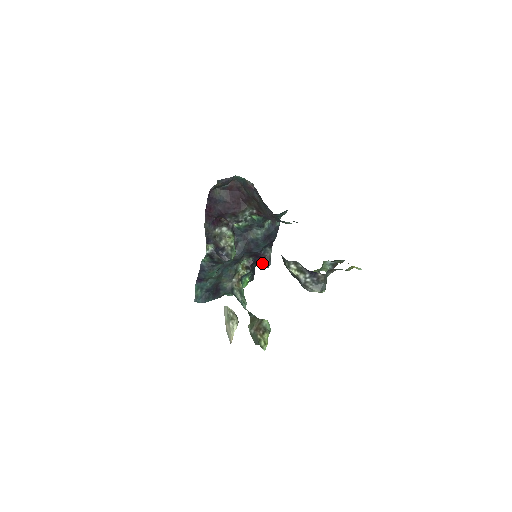
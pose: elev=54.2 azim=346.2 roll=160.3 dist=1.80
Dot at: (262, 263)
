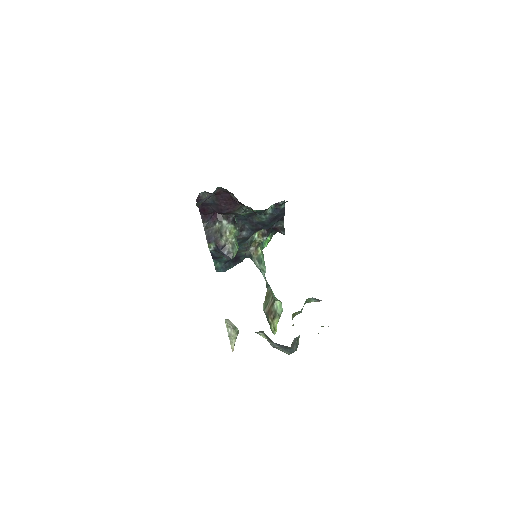
Dot at: (277, 231)
